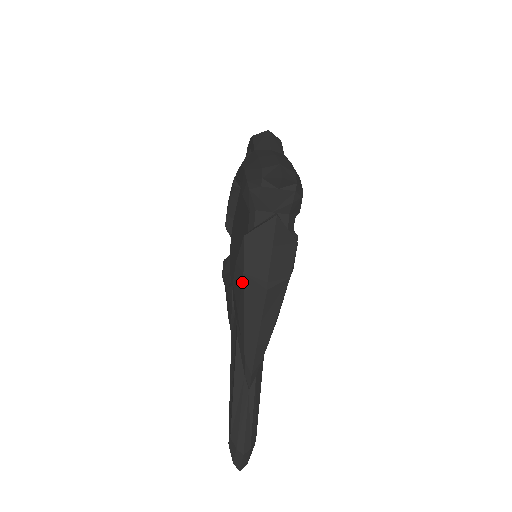
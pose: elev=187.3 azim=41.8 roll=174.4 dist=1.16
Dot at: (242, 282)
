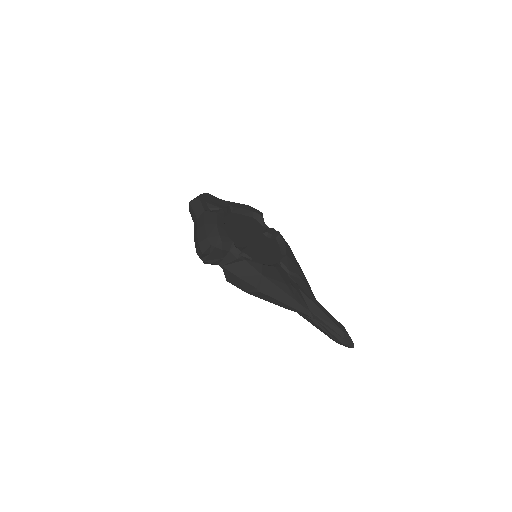
Dot at: (251, 294)
